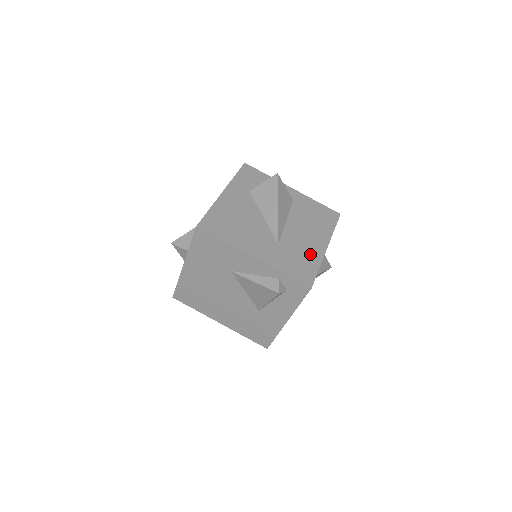
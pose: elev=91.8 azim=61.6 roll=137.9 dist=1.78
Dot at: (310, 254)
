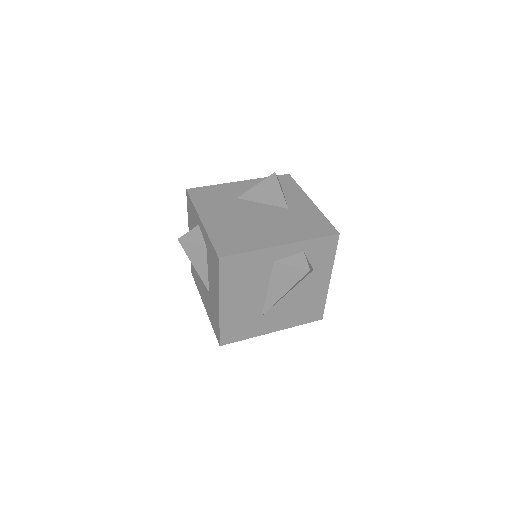
Dot at: occluded
